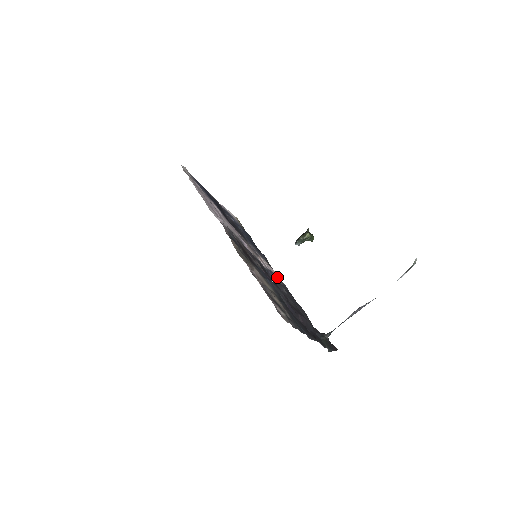
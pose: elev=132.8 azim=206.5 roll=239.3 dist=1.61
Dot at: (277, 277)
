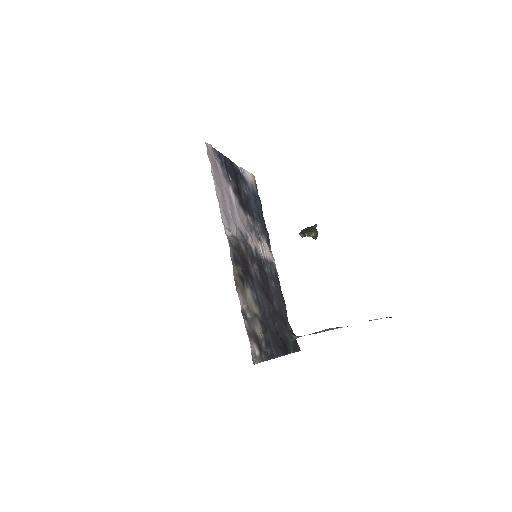
Dot at: (271, 266)
